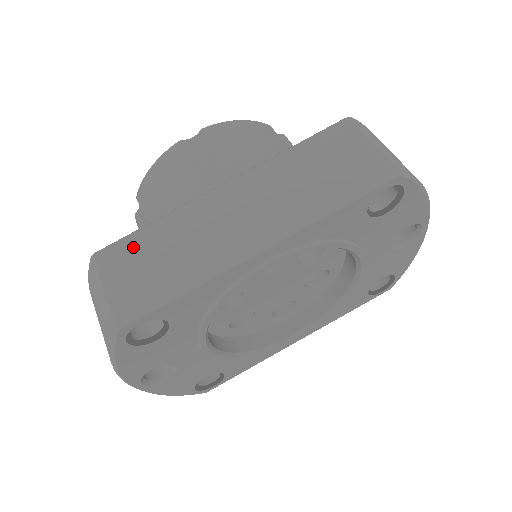
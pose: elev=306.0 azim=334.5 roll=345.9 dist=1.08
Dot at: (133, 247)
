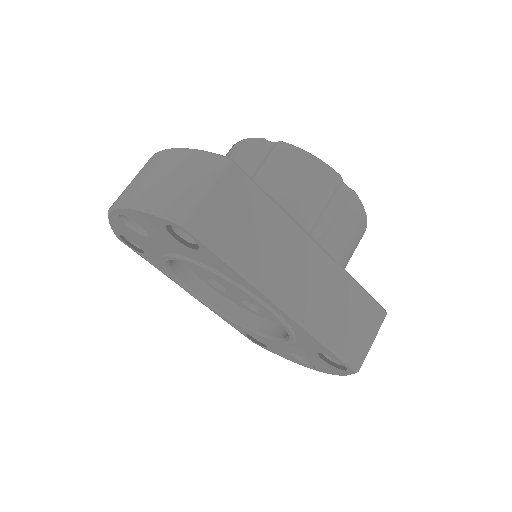
Dot at: (250, 197)
